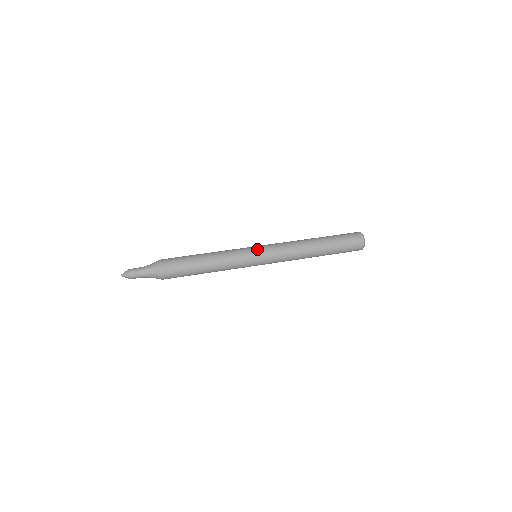
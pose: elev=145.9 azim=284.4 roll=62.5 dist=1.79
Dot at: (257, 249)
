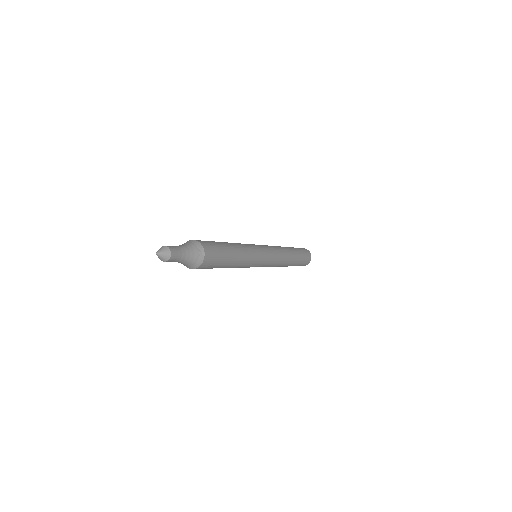
Dot at: occluded
